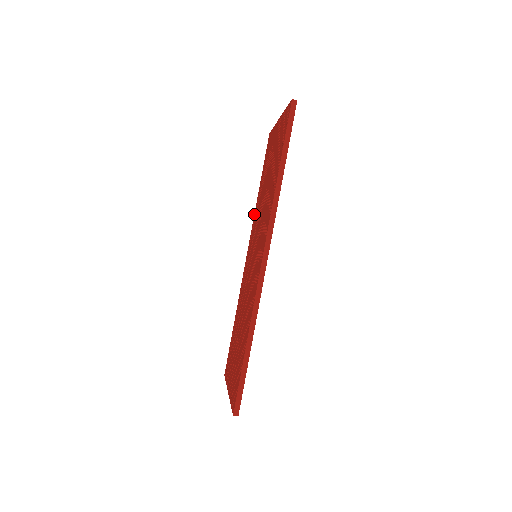
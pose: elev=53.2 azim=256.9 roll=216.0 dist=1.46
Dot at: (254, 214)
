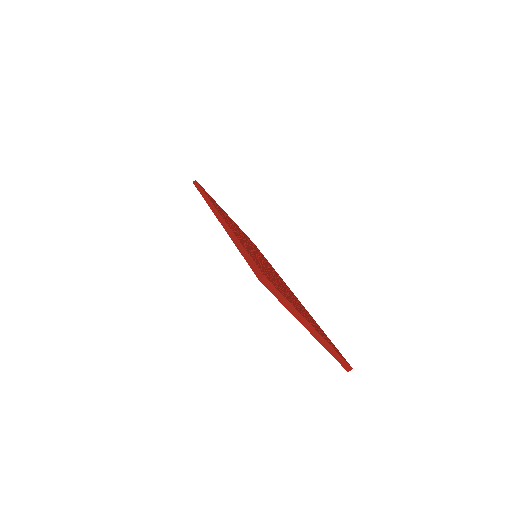
Dot at: occluded
